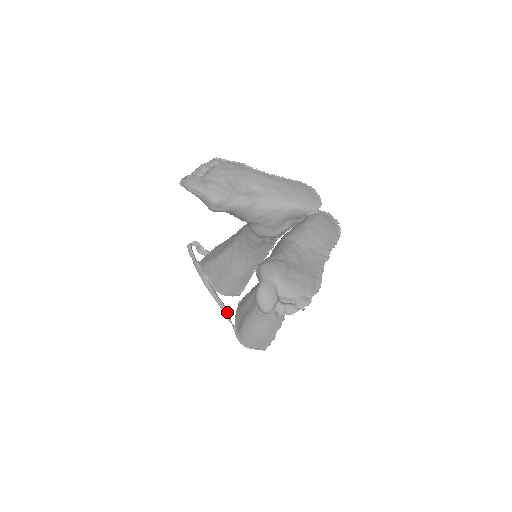
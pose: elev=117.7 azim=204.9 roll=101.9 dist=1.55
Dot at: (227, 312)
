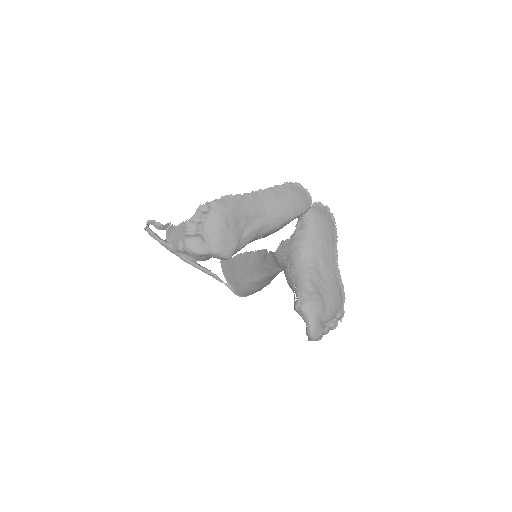
Dot at: (216, 277)
